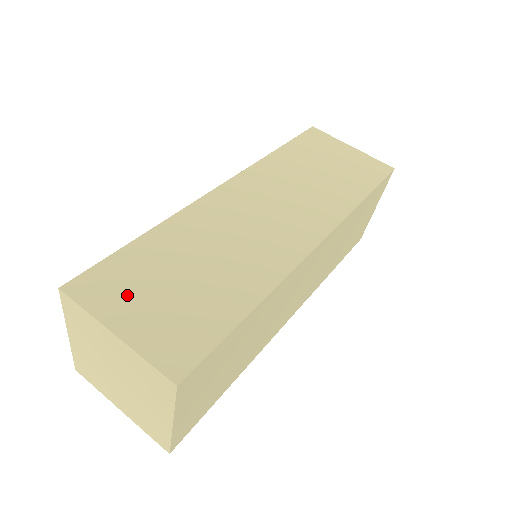
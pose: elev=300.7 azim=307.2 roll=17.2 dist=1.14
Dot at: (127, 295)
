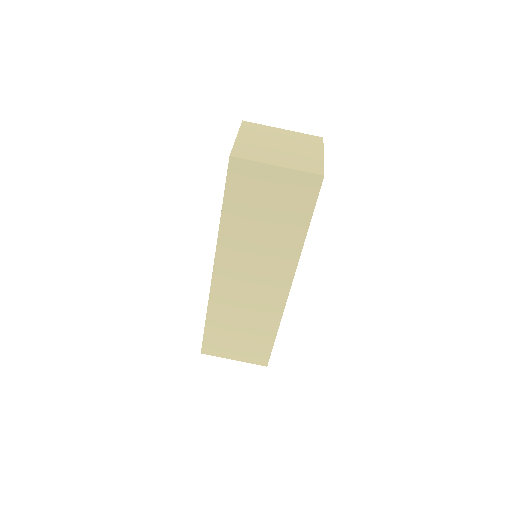
Dot at: (225, 347)
